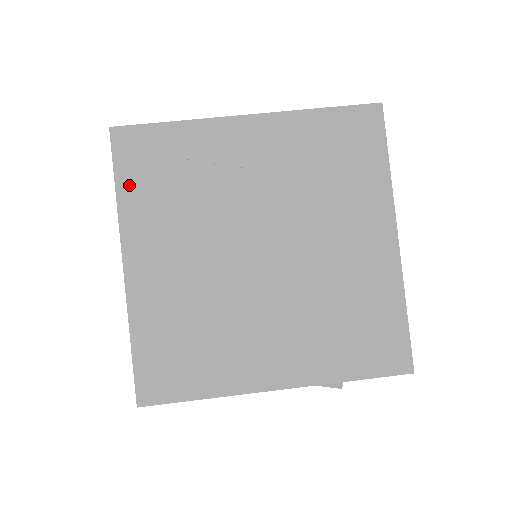
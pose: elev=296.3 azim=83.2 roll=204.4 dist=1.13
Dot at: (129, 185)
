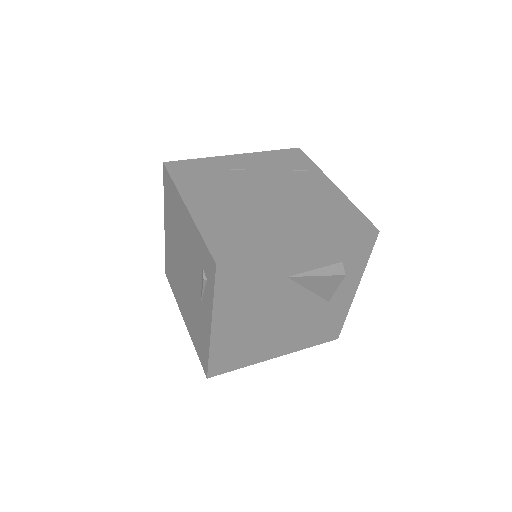
Dot at: (180, 179)
